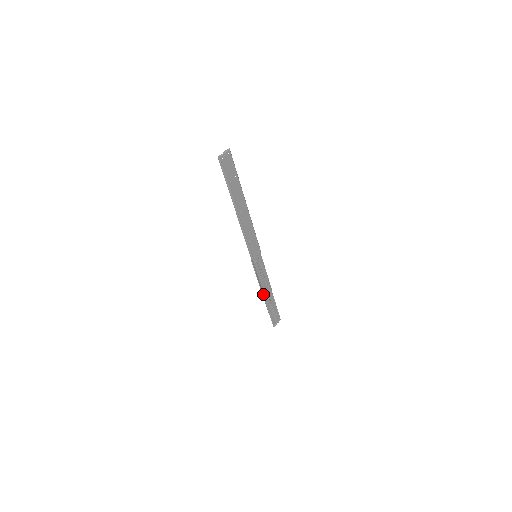
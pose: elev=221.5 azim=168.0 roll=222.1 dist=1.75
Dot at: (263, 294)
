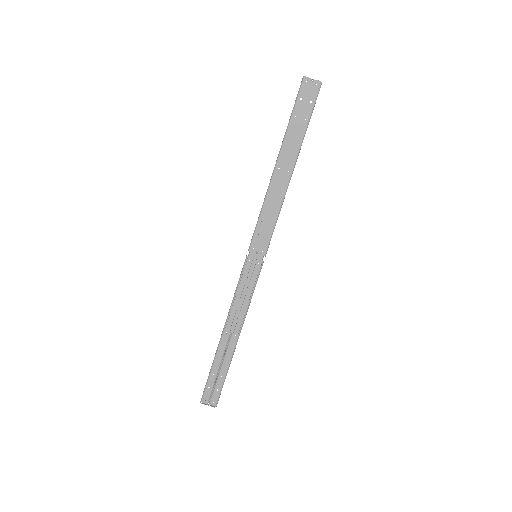
Dot at: (226, 327)
